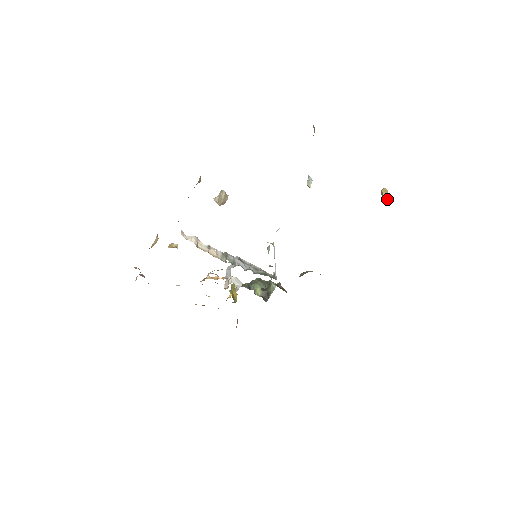
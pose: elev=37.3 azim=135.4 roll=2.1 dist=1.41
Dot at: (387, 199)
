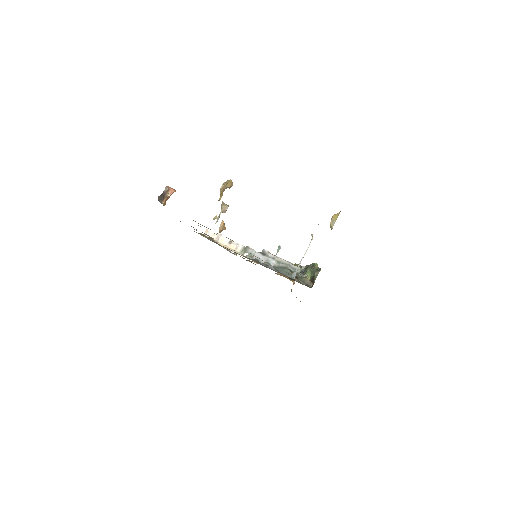
Dot at: (332, 227)
